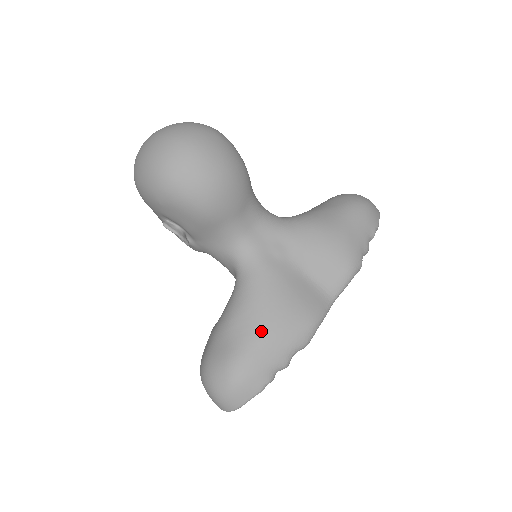
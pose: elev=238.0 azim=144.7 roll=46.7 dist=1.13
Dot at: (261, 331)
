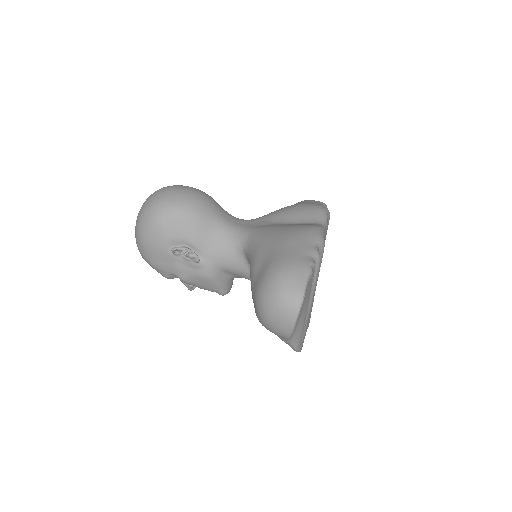
Dot at: (280, 243)
